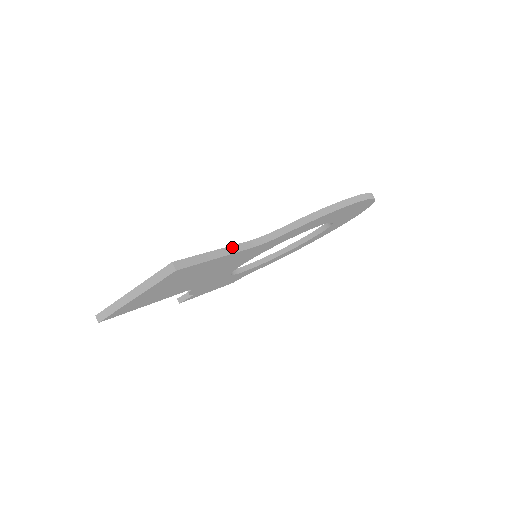
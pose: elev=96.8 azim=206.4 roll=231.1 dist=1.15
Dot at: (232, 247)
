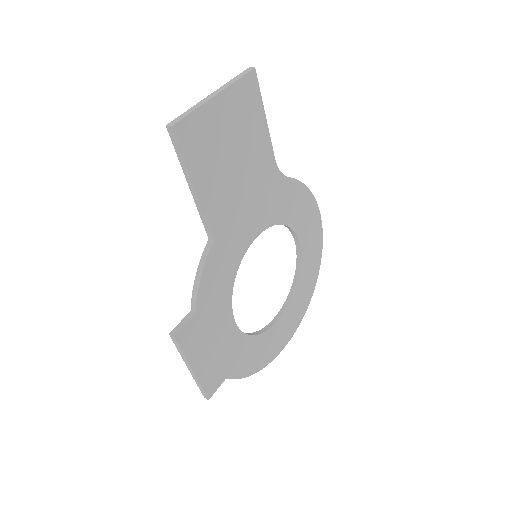
Dot at: (266, 136)
